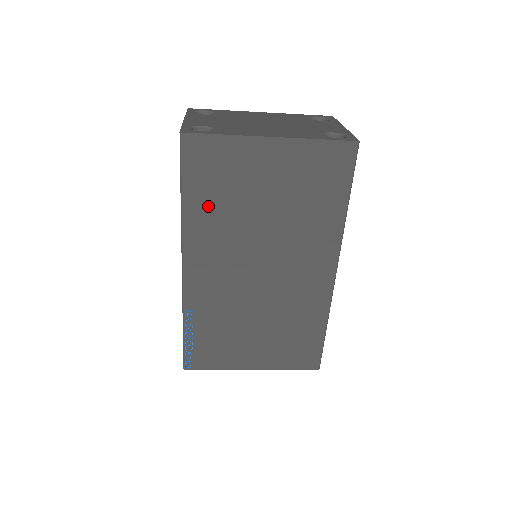
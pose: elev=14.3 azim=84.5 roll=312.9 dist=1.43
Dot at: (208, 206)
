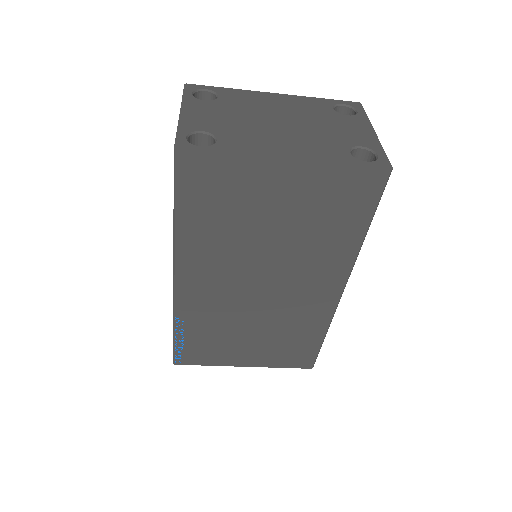
Dot at: (205, 226)
